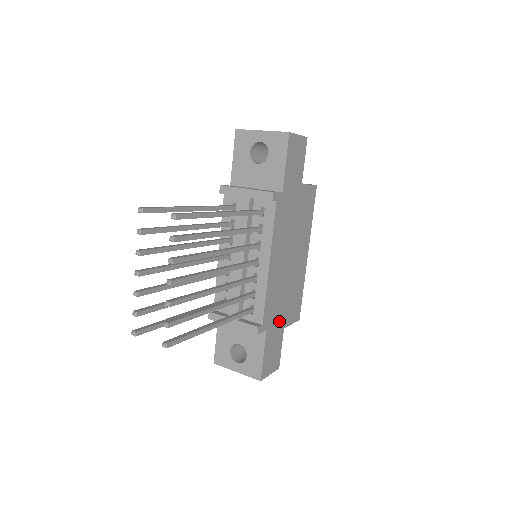
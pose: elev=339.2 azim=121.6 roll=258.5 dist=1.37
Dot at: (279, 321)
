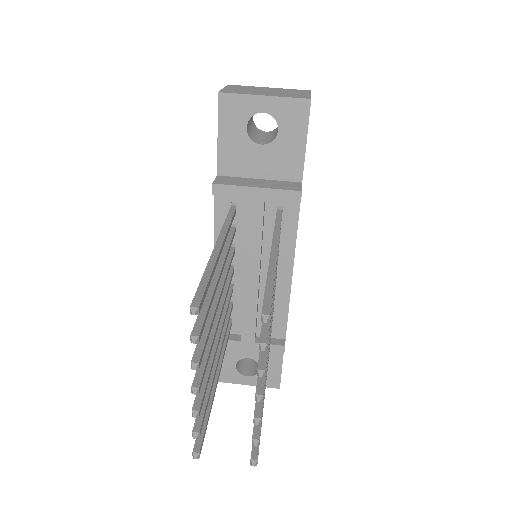
Dot at: occluded
